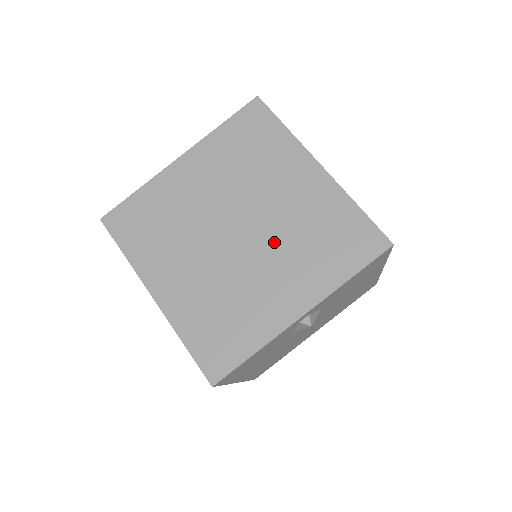
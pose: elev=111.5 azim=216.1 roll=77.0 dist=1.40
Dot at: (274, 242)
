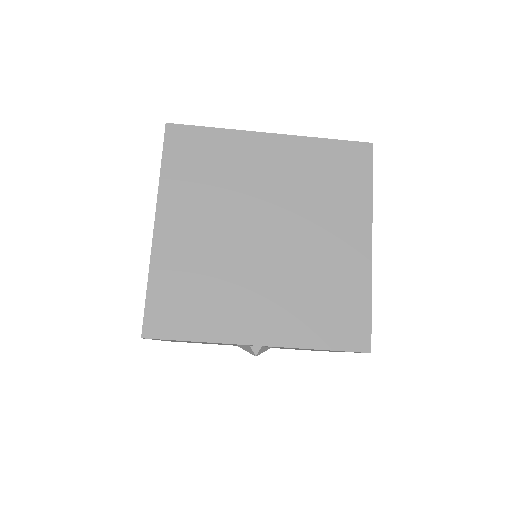
Dot at: (286, 269)
